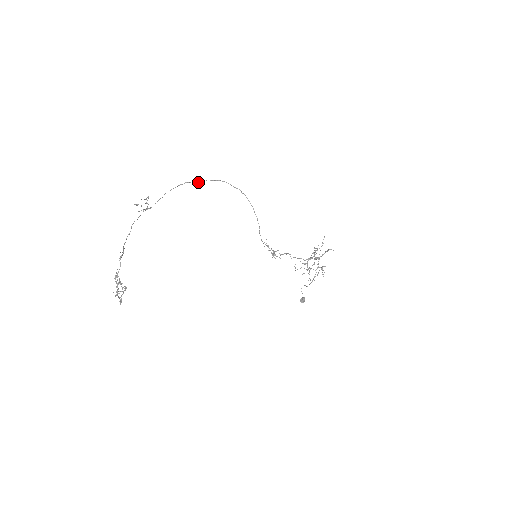
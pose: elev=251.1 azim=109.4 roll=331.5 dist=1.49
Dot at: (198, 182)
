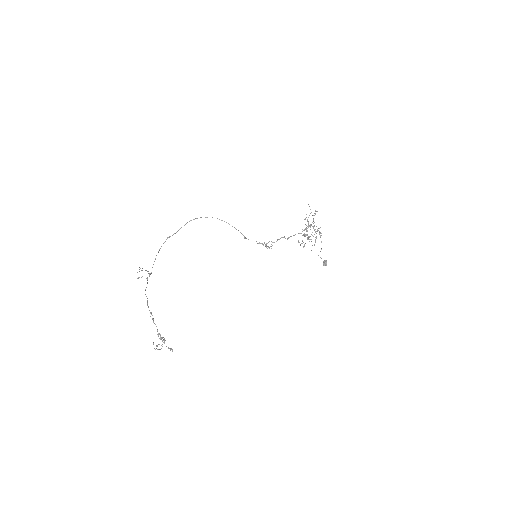
Dot at: (176, 232)
